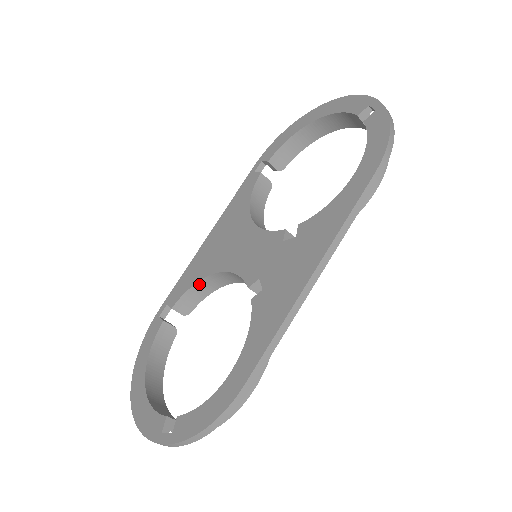
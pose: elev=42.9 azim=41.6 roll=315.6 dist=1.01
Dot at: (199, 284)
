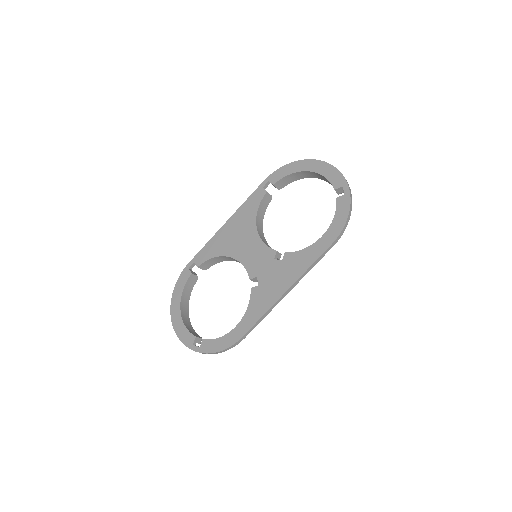
Dot at: (217, 257)
